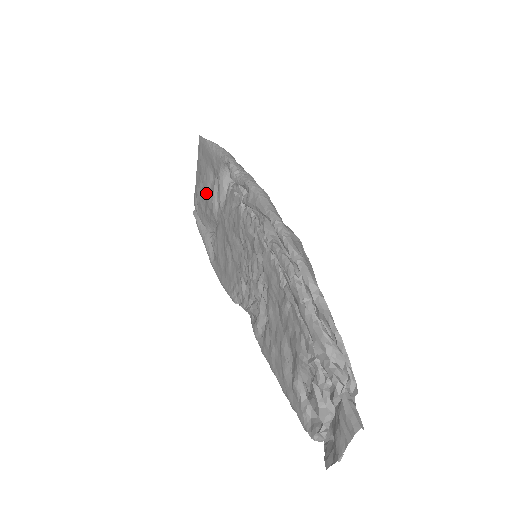
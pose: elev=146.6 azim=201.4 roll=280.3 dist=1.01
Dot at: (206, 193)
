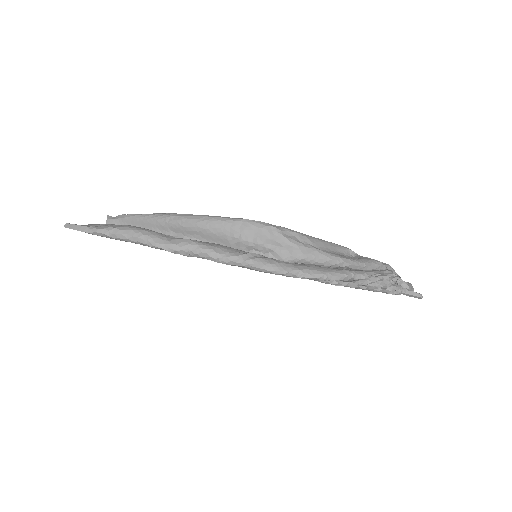
Dot at: occluded
